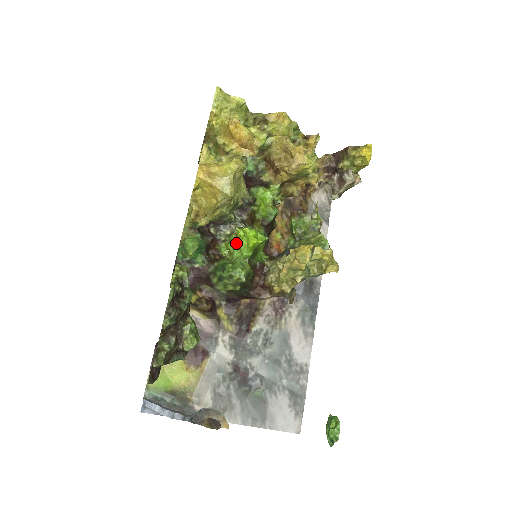
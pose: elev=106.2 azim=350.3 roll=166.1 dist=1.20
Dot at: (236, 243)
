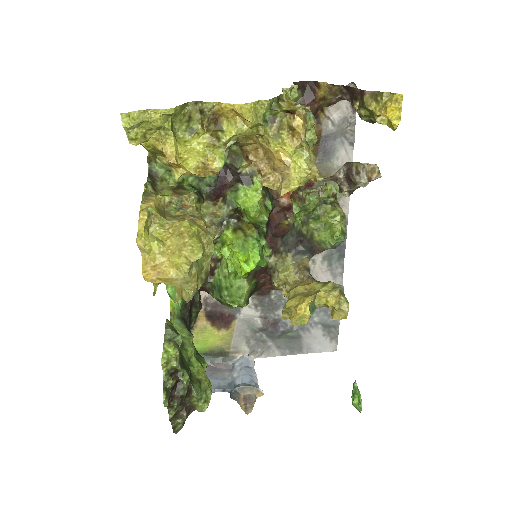
Dot at: (229, 250)
